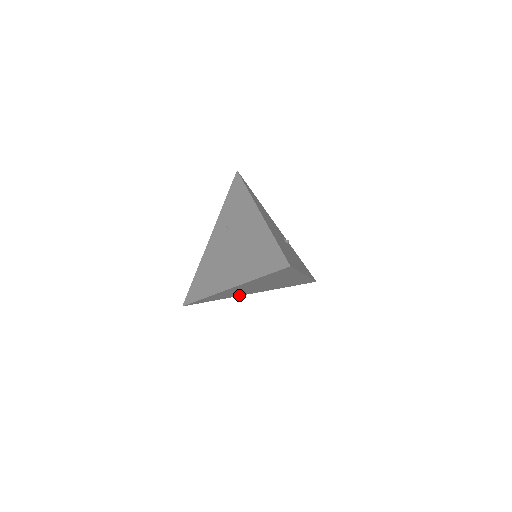
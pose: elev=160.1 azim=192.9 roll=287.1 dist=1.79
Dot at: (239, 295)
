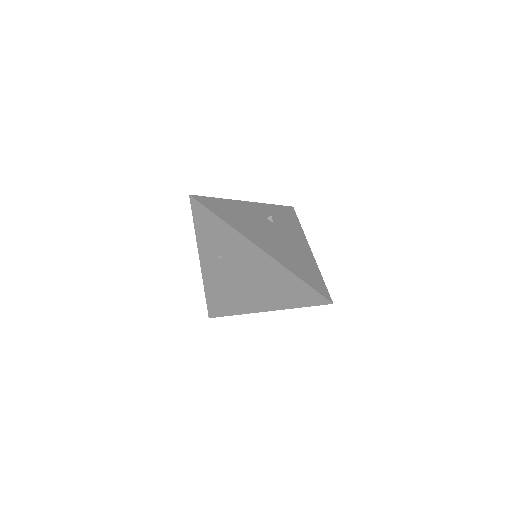
Dot at: occluded
